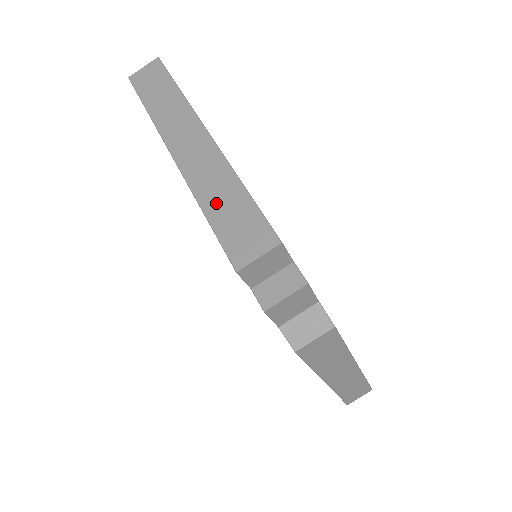
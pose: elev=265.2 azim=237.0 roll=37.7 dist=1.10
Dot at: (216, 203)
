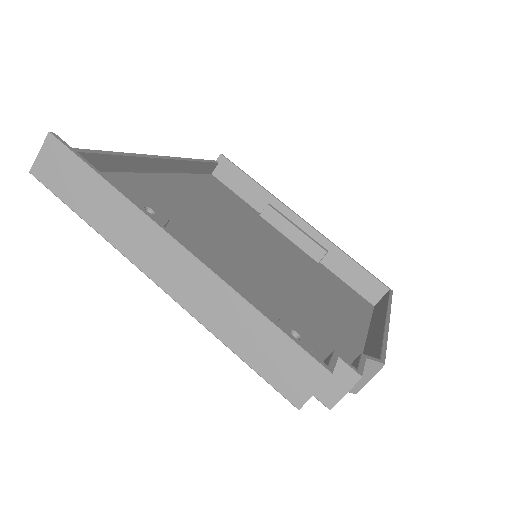
Dot at: (240, 339)
